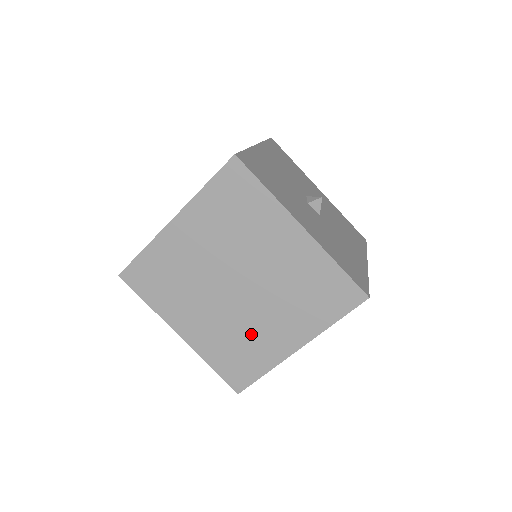
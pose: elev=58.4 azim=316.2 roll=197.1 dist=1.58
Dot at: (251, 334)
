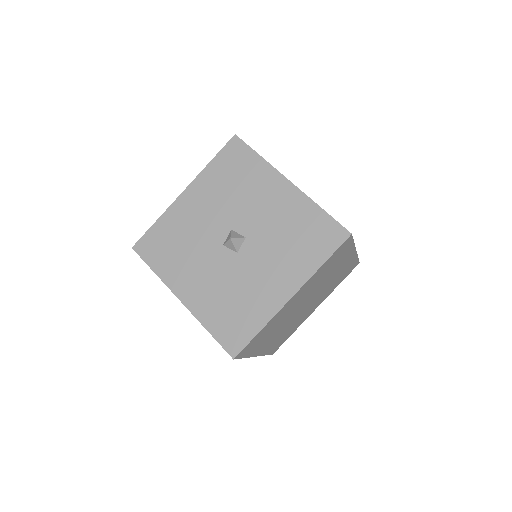
Dot at: occluded
